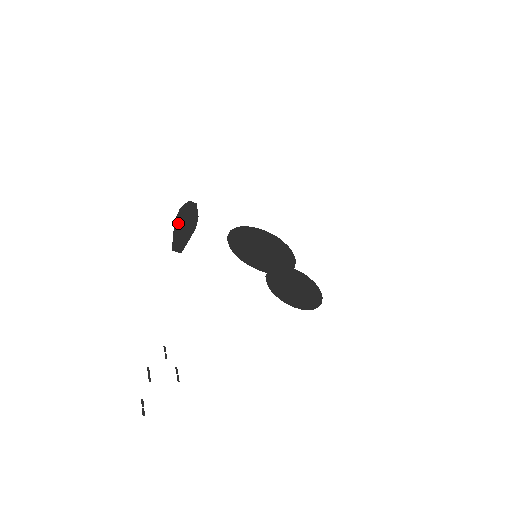
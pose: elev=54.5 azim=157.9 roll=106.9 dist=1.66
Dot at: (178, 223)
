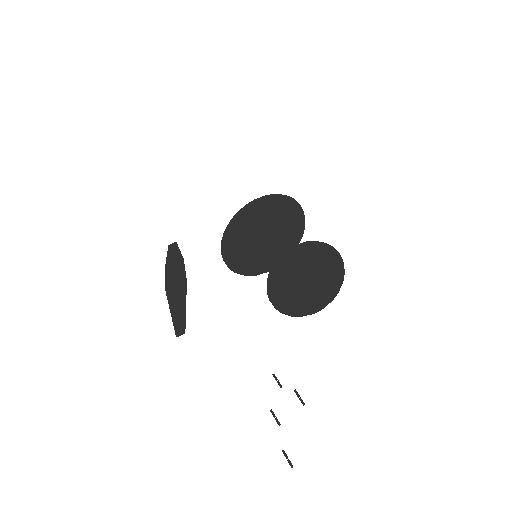
Dot at: (169, 291)
